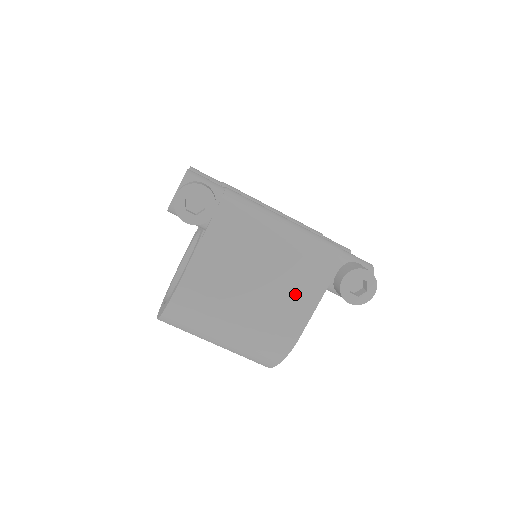
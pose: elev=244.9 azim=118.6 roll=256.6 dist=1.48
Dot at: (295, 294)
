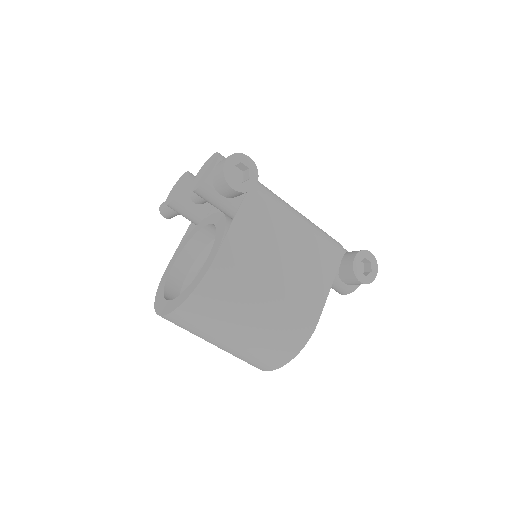
Dot at: (313, 276)
